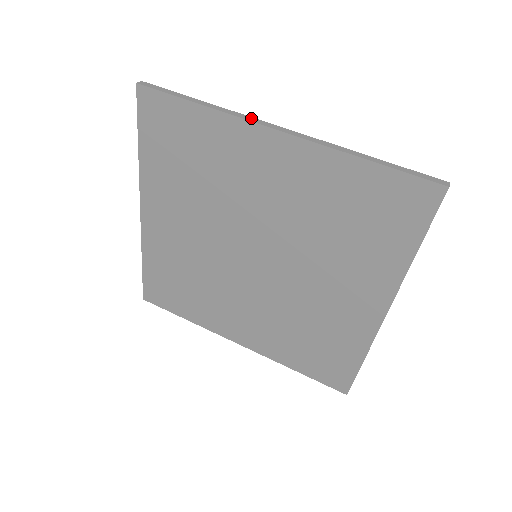
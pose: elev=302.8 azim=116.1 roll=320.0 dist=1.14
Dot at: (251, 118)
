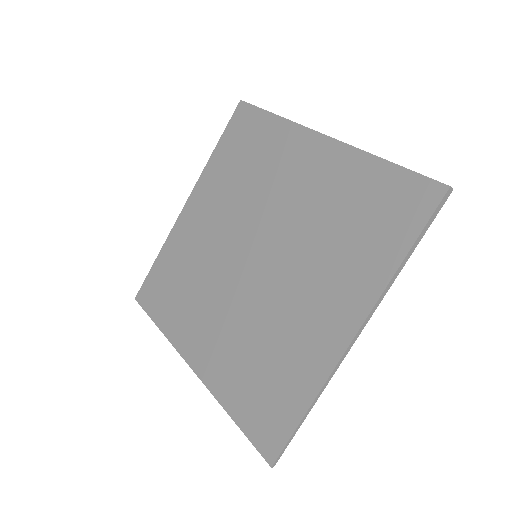
Dot at: (308, 128)
